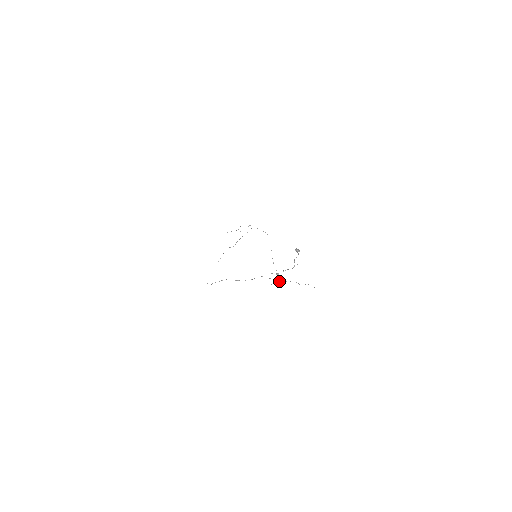
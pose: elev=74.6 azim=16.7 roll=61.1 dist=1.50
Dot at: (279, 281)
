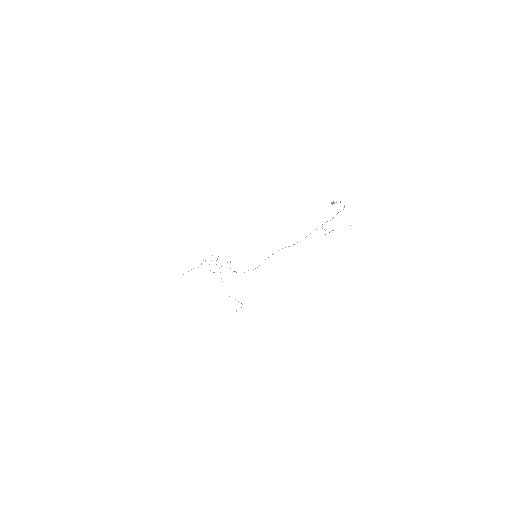
Dot at: (241, 307)
